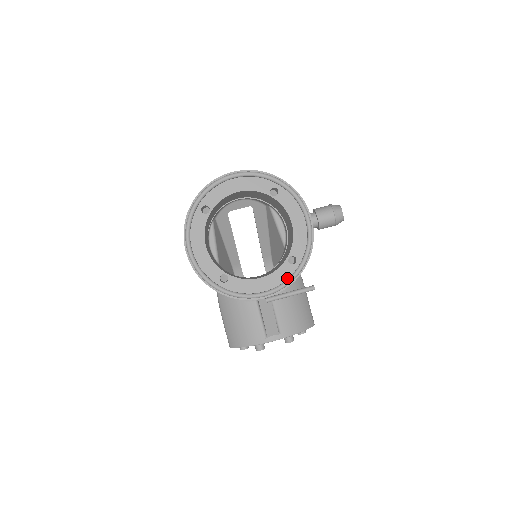
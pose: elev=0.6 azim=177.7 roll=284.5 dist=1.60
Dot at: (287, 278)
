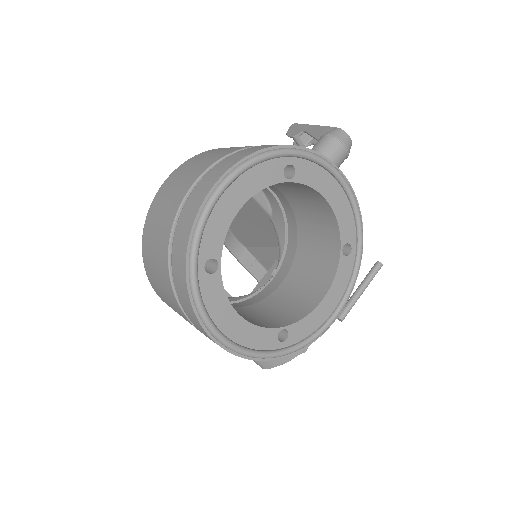
Dot at: (350, 276)
